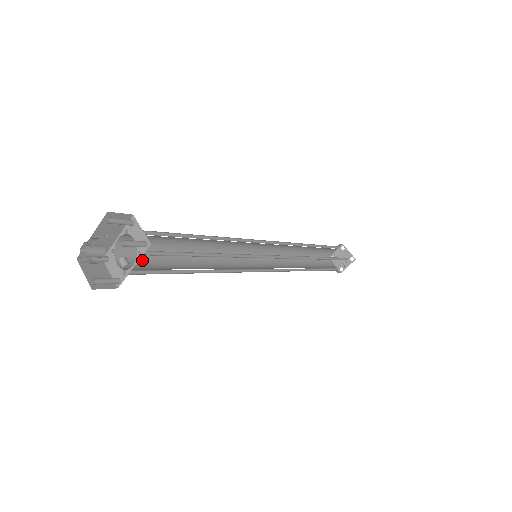
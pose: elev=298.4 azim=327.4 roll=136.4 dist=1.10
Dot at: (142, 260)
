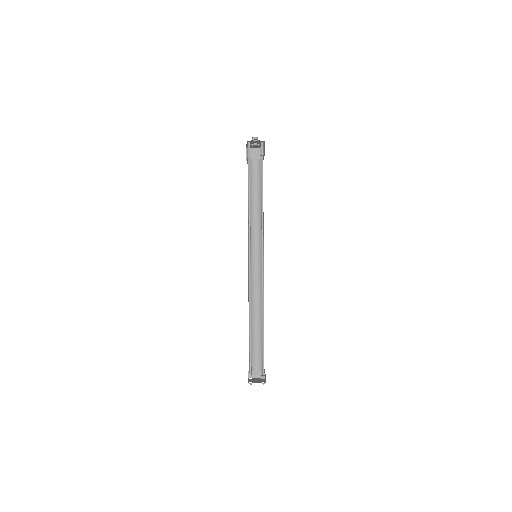
Dot at: occluded
